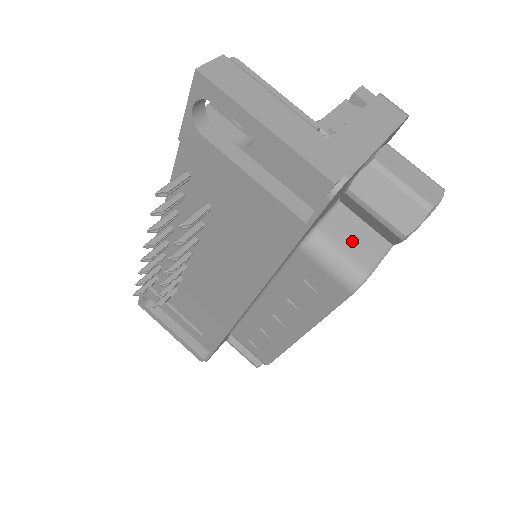
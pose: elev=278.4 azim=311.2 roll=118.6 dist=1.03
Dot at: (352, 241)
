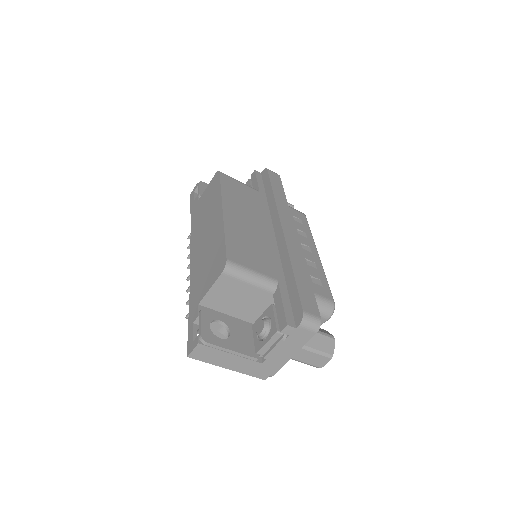
Dot at: occluded
